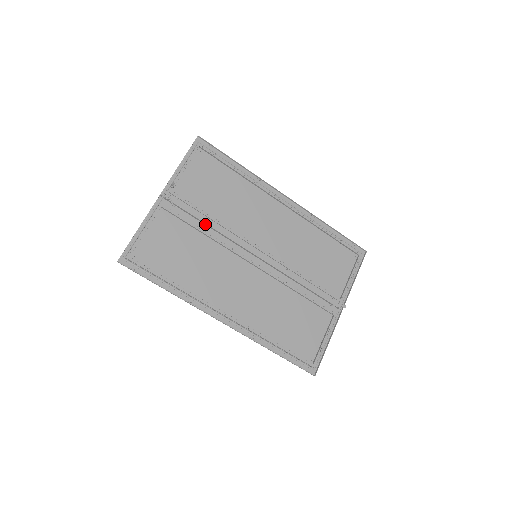
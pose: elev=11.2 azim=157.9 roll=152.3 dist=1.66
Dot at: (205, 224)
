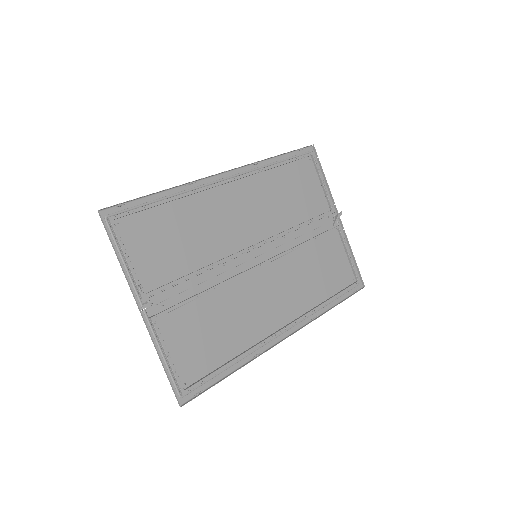
Dot at: (199, 284)
